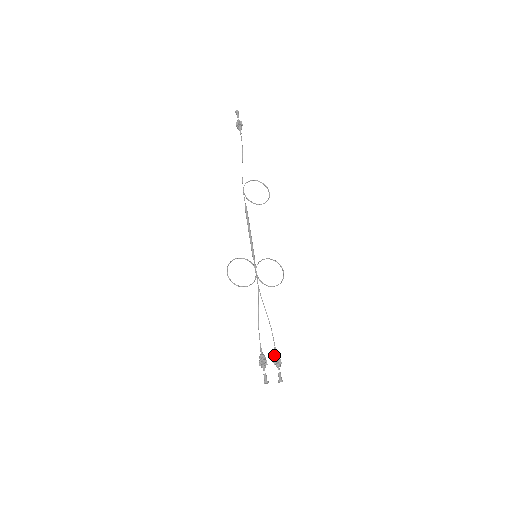
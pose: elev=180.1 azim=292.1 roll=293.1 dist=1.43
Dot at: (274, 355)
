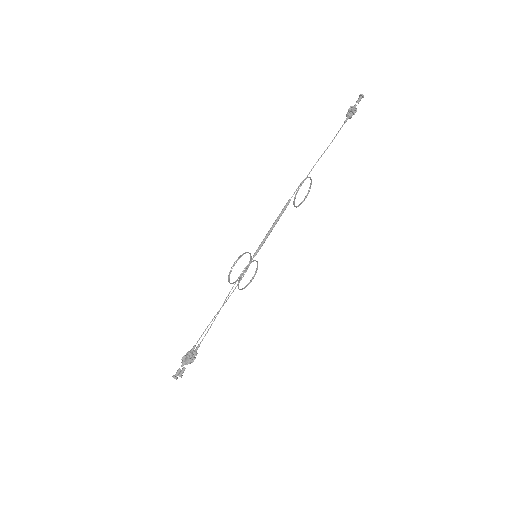
Dot at: (195, 352)
